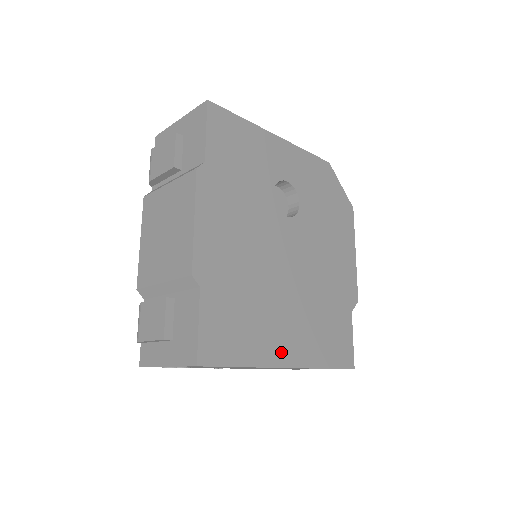
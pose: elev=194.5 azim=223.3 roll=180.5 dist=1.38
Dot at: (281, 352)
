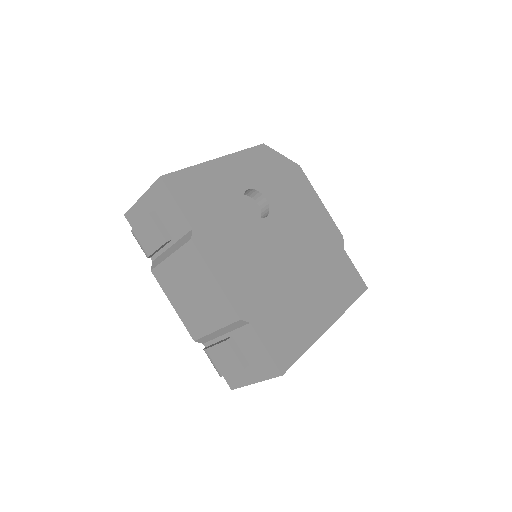
Dot at: (321, 320)
